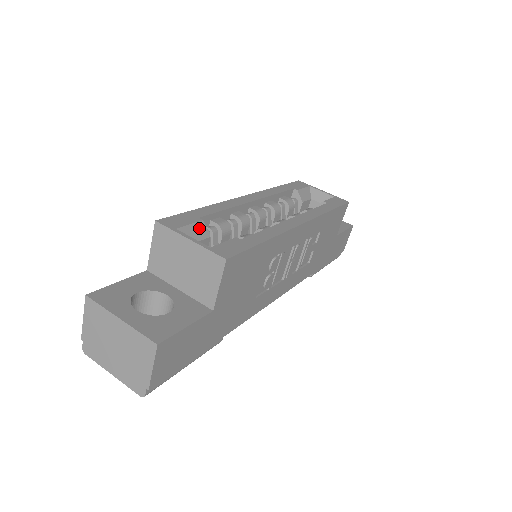
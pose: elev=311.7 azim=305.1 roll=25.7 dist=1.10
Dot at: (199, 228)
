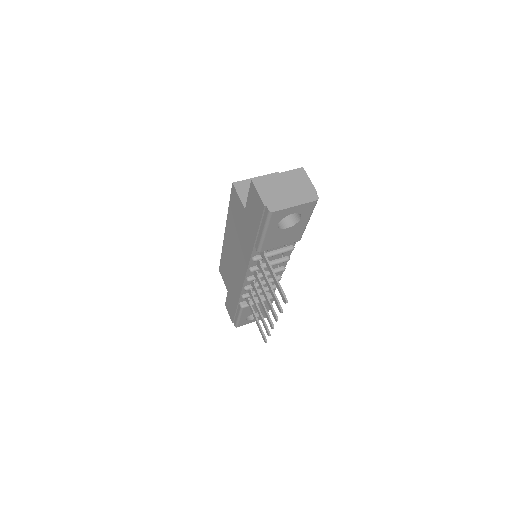
Dot at: occluded
